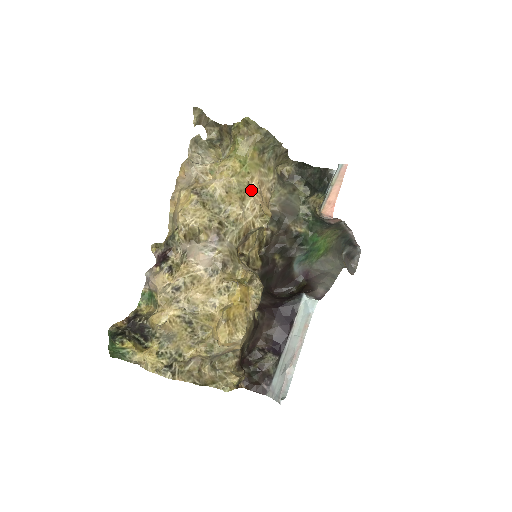
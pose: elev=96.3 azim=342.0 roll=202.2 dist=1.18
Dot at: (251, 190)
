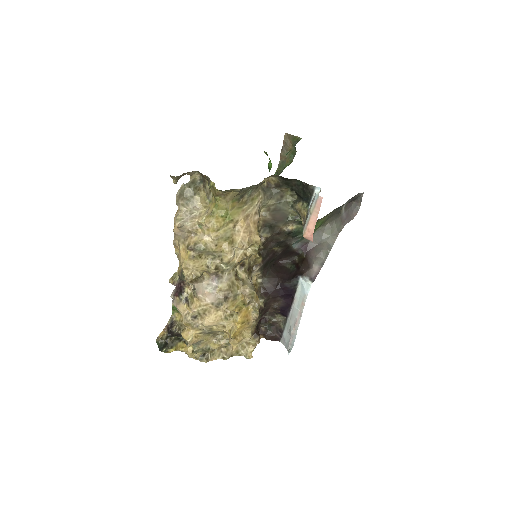
Dot at: (238, 230)
